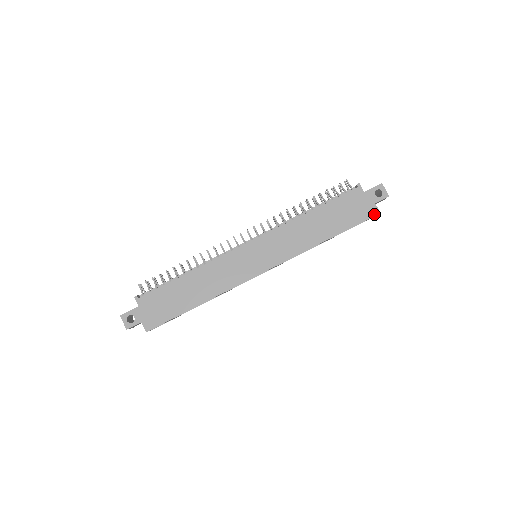
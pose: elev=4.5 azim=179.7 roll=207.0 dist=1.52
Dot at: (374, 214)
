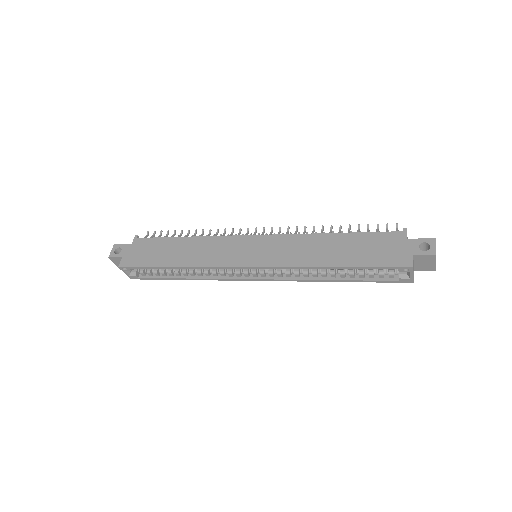
Dot at: (404, 265)
